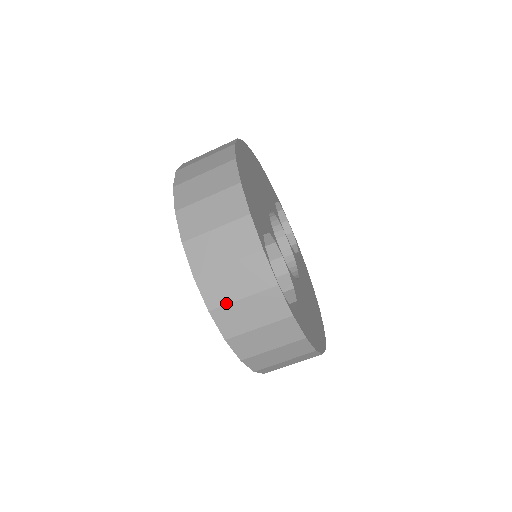
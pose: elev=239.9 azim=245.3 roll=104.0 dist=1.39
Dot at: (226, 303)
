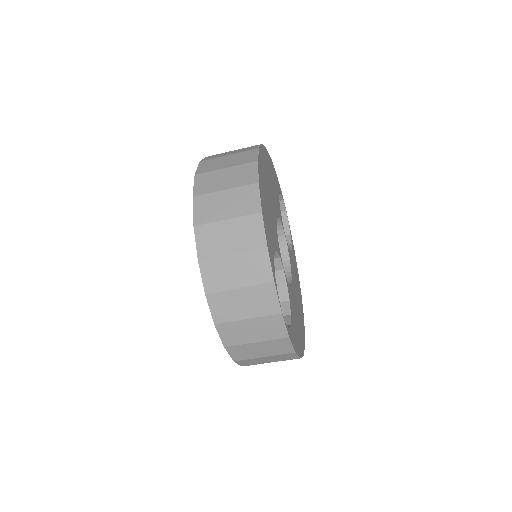
Dot at: (232, 320)
